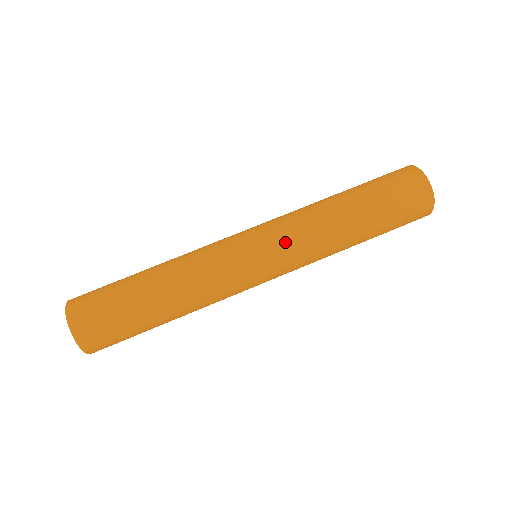
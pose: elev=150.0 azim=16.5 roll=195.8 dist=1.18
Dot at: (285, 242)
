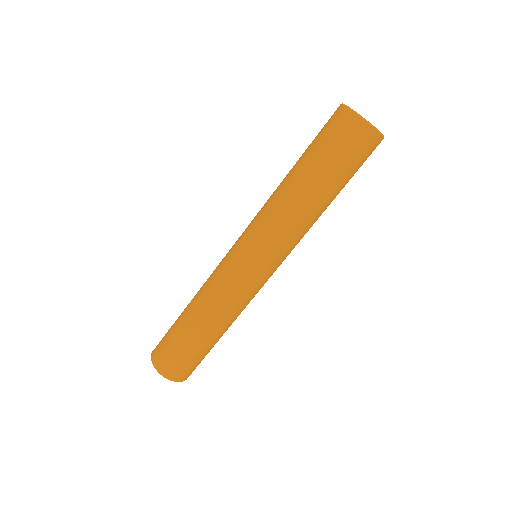
Dot at: (251, 226)
